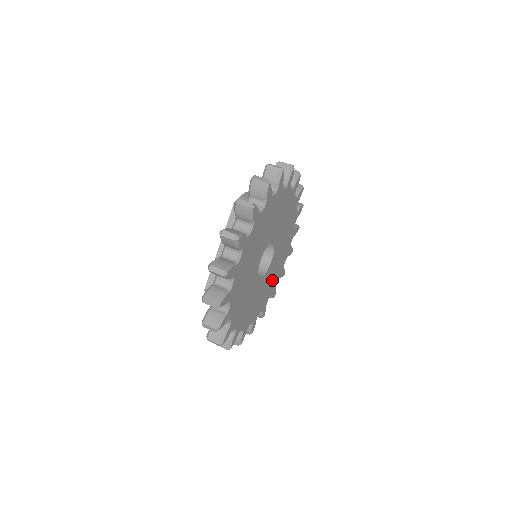
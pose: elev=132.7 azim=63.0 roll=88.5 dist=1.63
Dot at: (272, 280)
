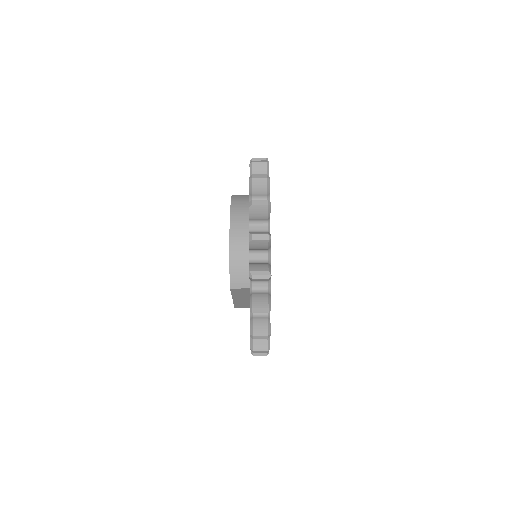
Dot at: occluded
